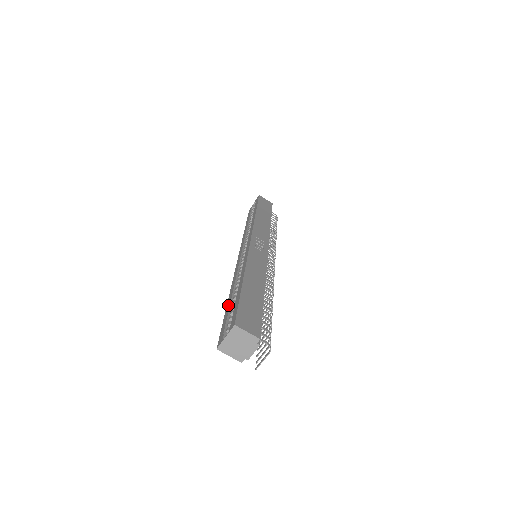
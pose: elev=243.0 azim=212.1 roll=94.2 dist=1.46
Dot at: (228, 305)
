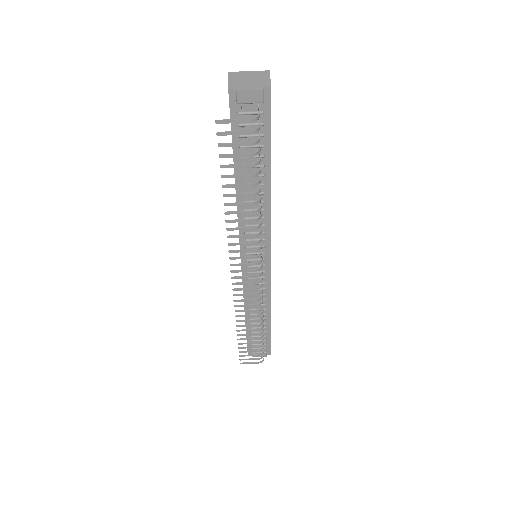
Dot at: occluded
